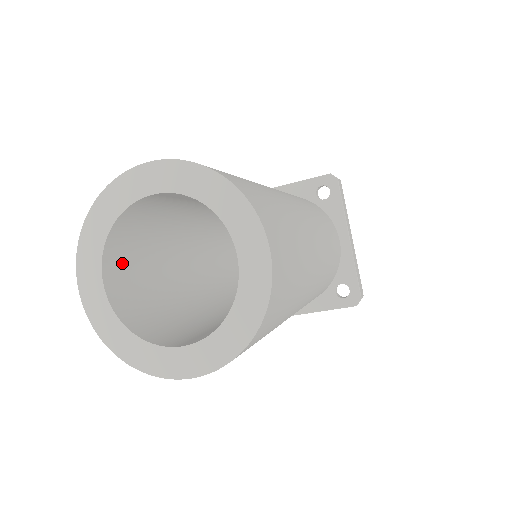
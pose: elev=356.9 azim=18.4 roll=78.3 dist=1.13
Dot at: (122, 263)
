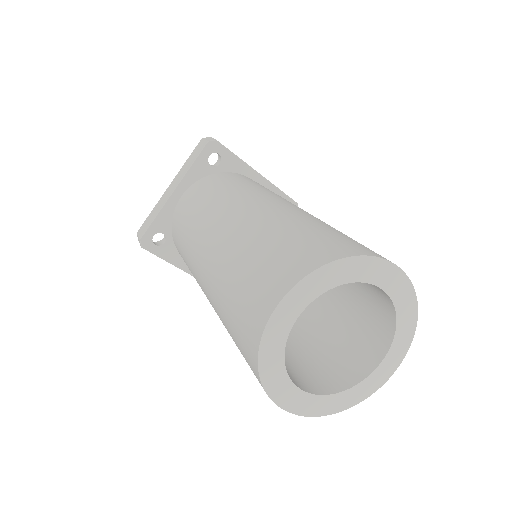
Dot at: occluded
